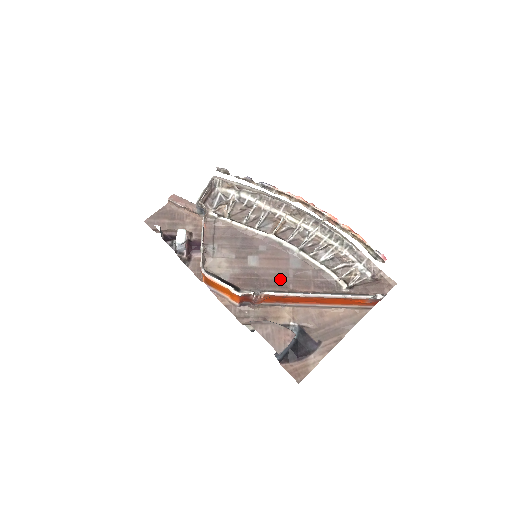
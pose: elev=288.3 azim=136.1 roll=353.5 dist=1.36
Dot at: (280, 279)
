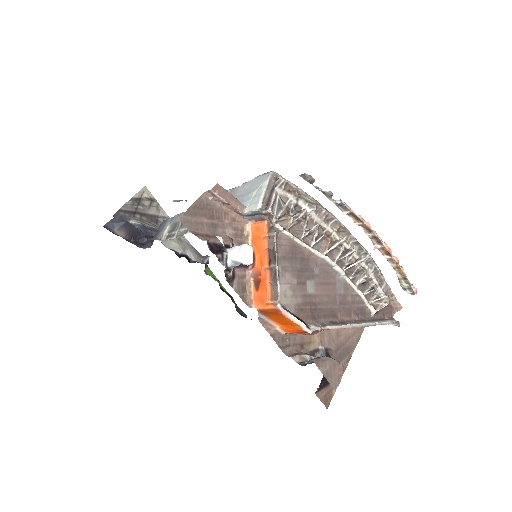
Dot at: (331, 307)
